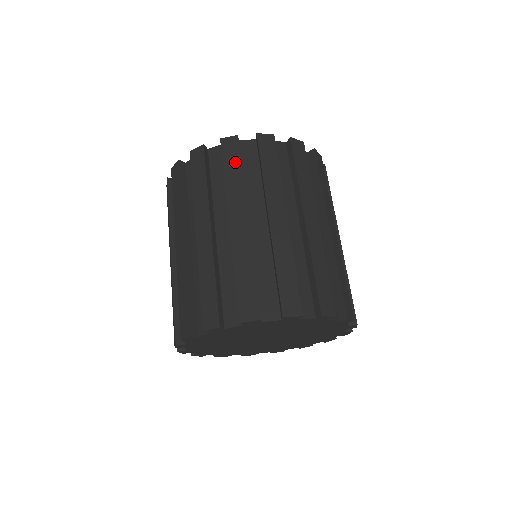
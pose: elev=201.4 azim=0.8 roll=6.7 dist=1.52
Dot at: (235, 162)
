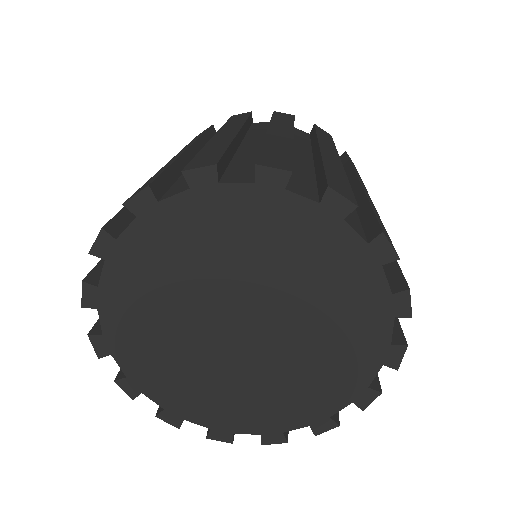
Dot at: (287, 119)
